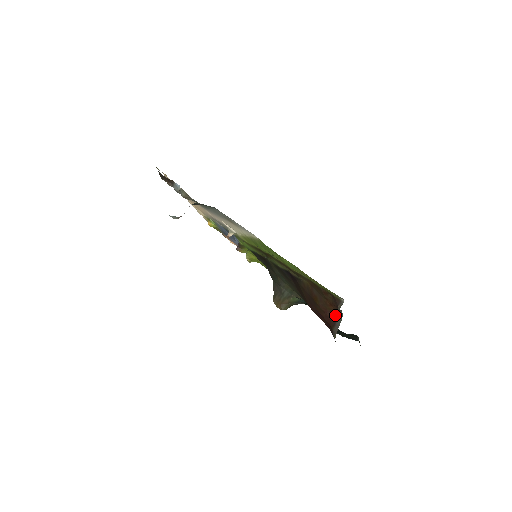
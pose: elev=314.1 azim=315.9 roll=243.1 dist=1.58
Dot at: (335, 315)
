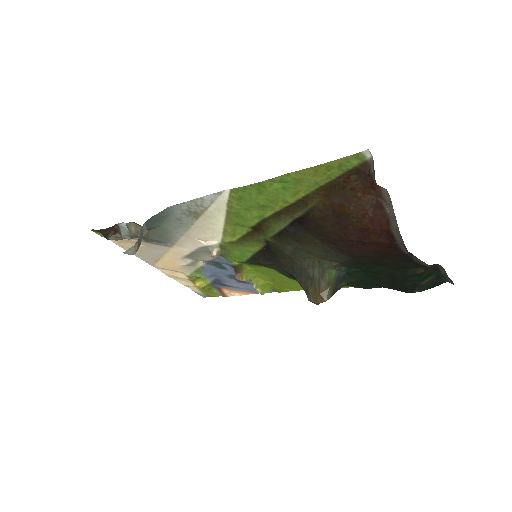
Dot at: (379, 205)
